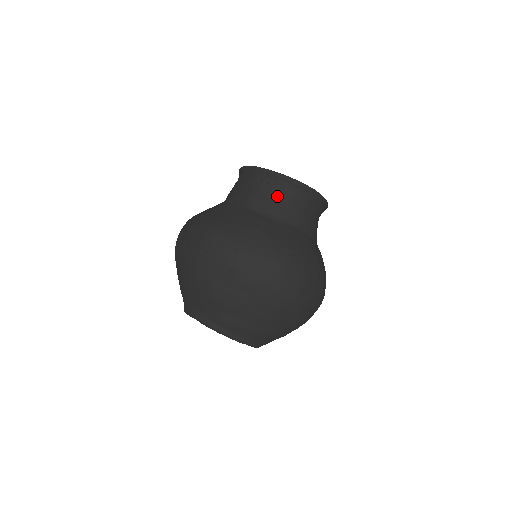
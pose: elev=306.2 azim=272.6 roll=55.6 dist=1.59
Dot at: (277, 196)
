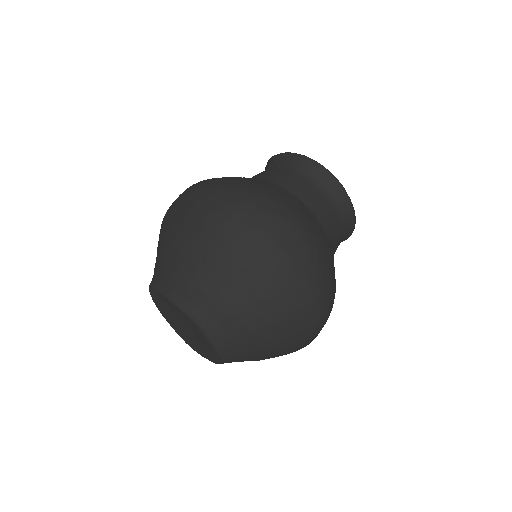
Dot at: (279, 170)
